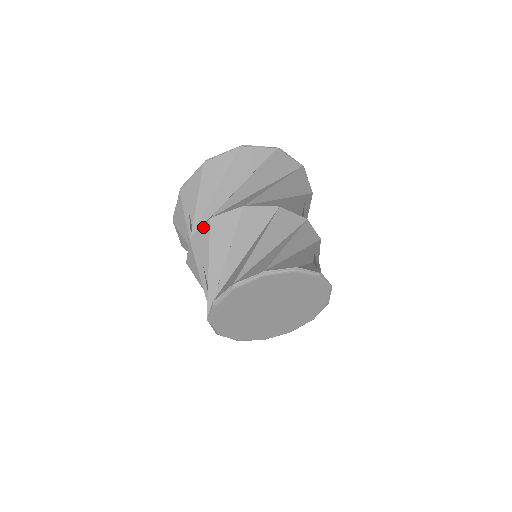
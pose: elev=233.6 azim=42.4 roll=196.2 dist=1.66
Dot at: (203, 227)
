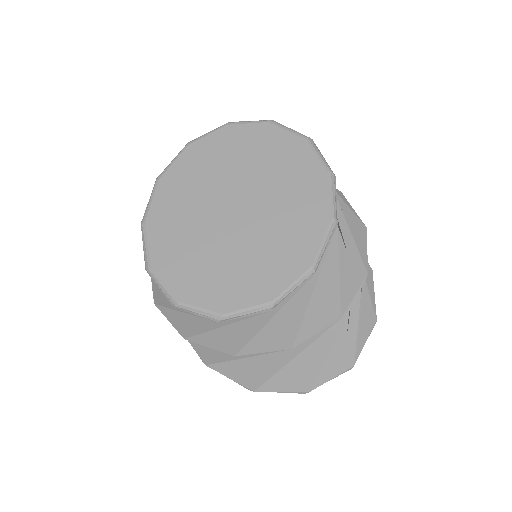
Dot at: occluded
